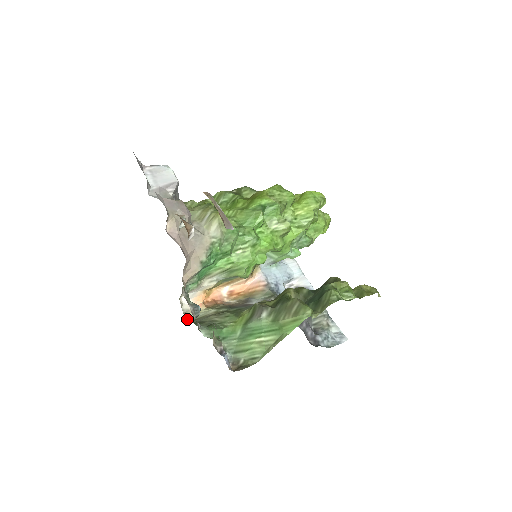
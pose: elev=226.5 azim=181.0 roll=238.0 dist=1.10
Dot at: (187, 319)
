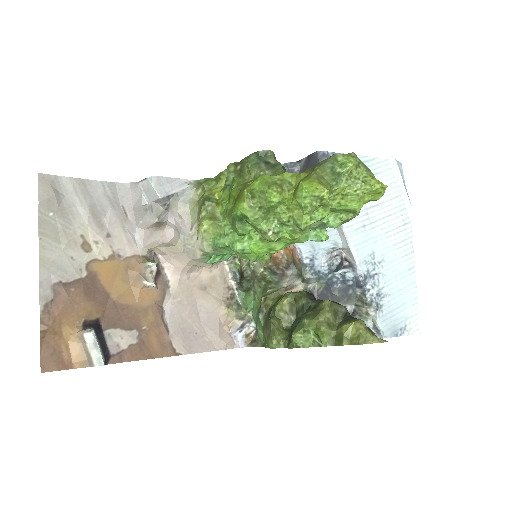
Dot at: (244, 271)
